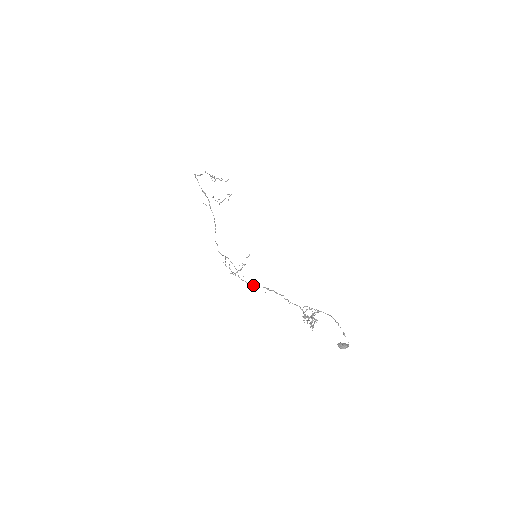
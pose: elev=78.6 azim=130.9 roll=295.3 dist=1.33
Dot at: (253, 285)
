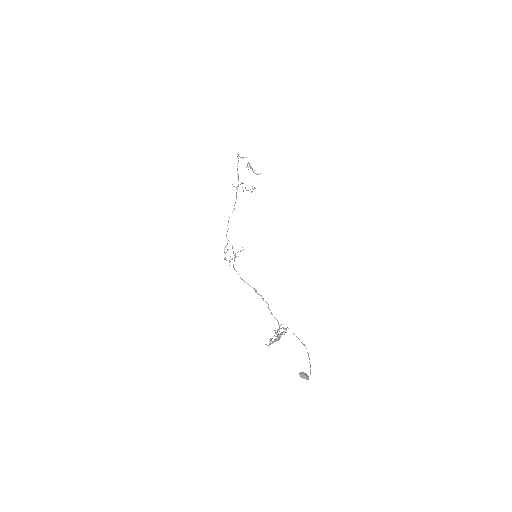
Dot at: (244, 281)
